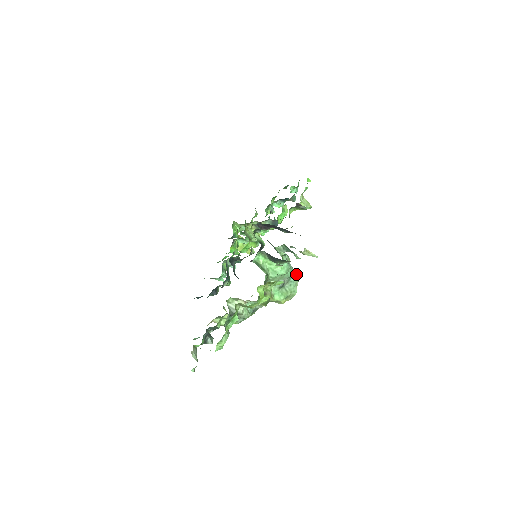
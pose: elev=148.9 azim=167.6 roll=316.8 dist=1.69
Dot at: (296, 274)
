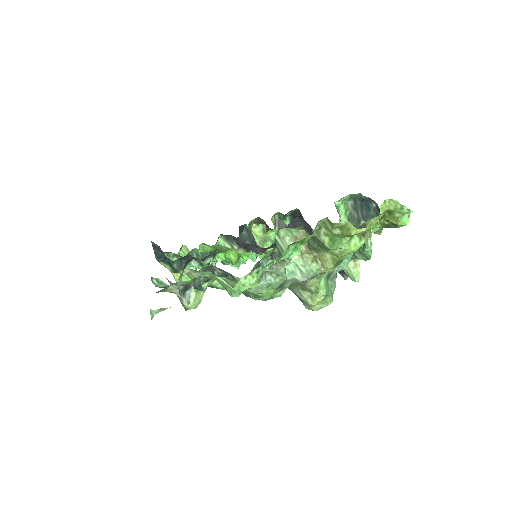
Dot at: occluded
